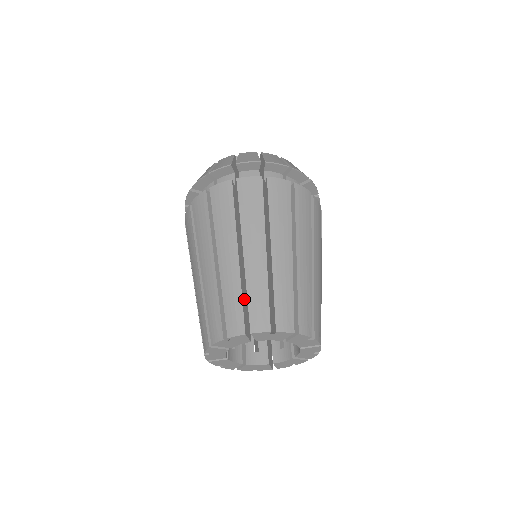
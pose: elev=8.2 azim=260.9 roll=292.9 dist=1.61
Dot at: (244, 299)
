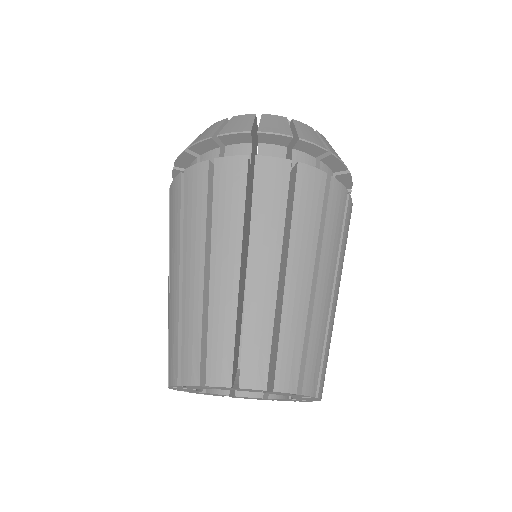
Dot at: occluded
